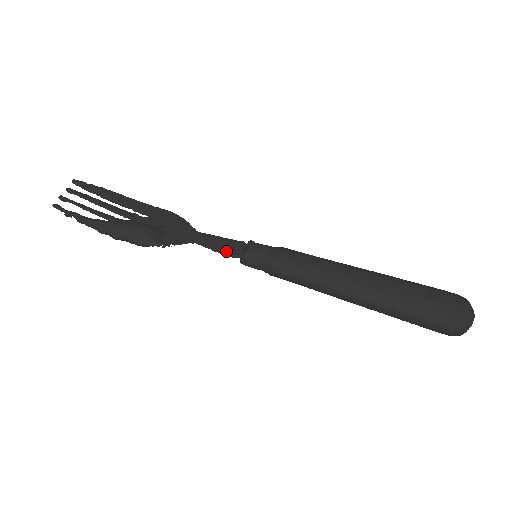
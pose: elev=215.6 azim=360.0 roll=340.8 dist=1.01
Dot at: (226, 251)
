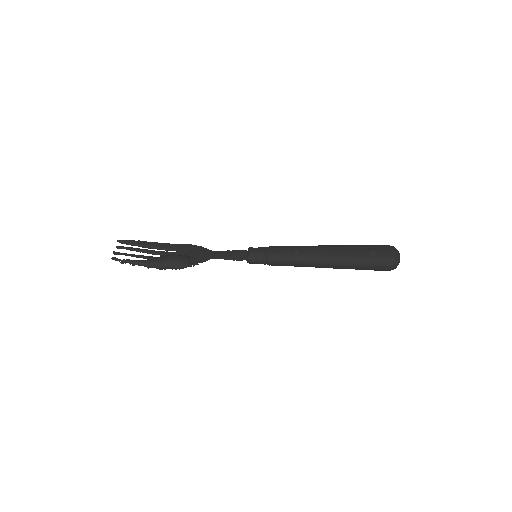
Dot at: (236, 258)
